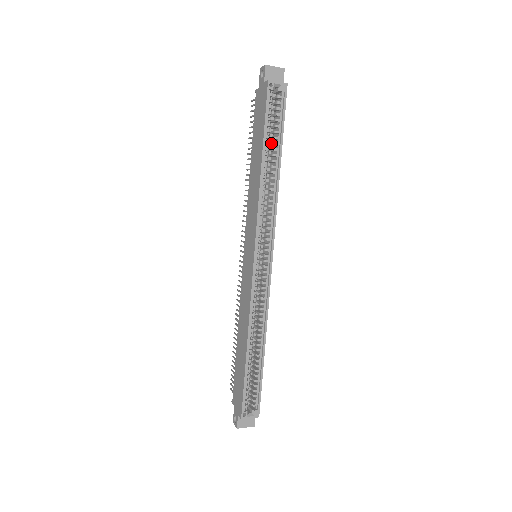
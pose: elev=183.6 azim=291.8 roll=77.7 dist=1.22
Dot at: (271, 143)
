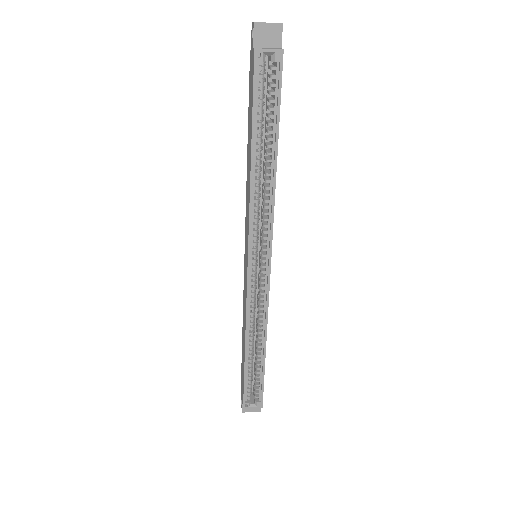
Dot at: (266, 129)
